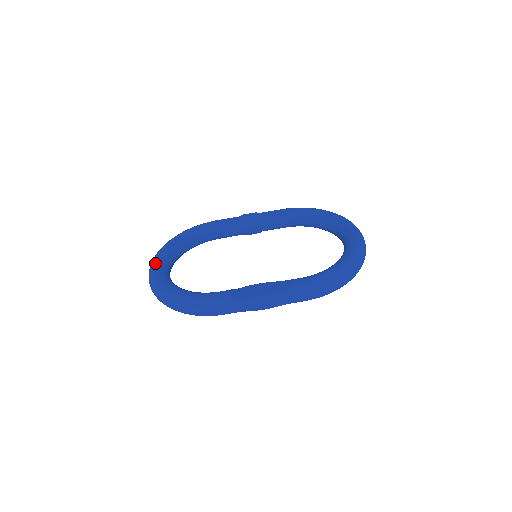
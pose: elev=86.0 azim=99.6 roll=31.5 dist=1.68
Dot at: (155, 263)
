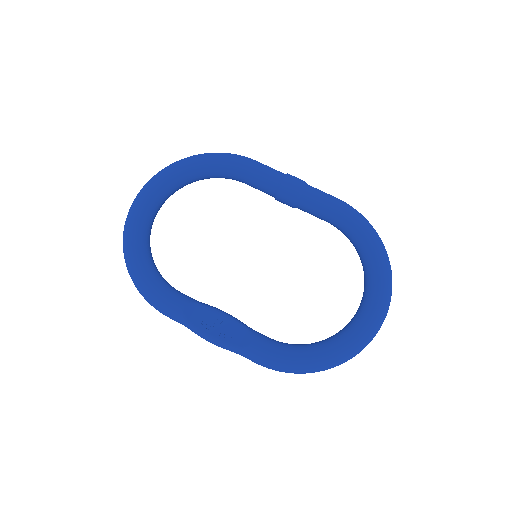
Dot at: (144, 194)
